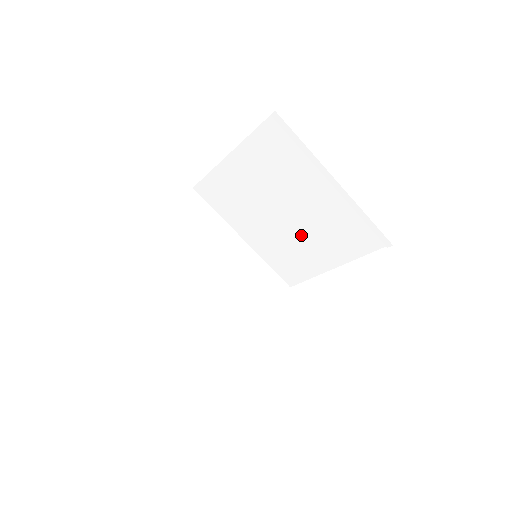
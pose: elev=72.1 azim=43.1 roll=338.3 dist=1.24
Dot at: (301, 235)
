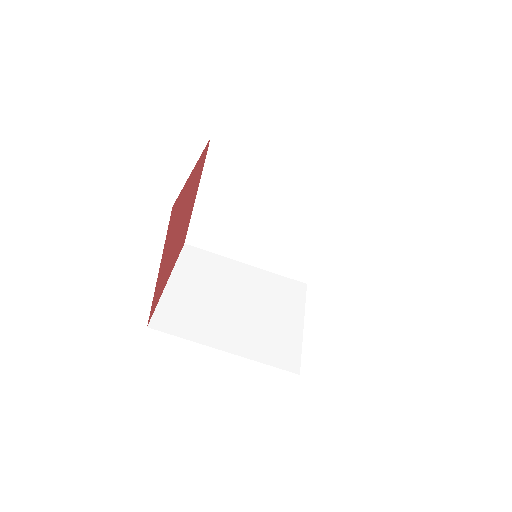
Dot at: (288, 230)
